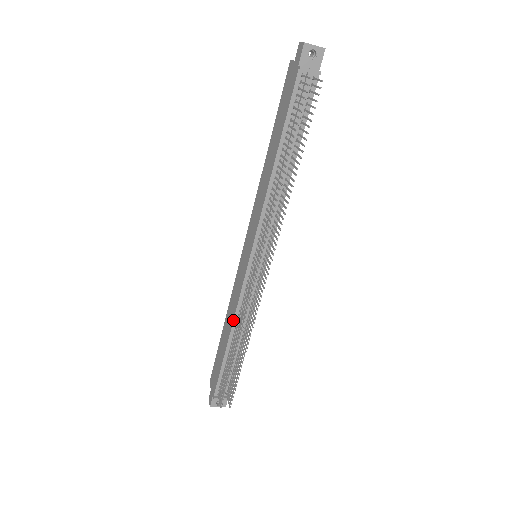
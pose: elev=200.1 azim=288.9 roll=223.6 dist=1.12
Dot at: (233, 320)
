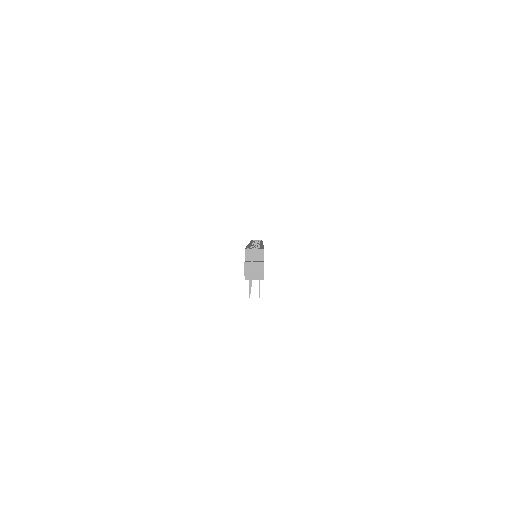
Dot at: occluded
